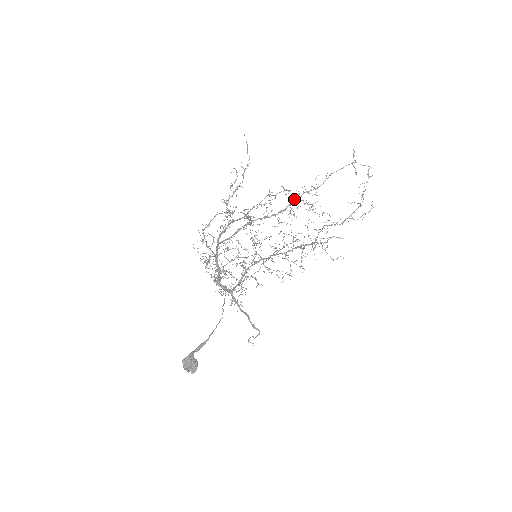
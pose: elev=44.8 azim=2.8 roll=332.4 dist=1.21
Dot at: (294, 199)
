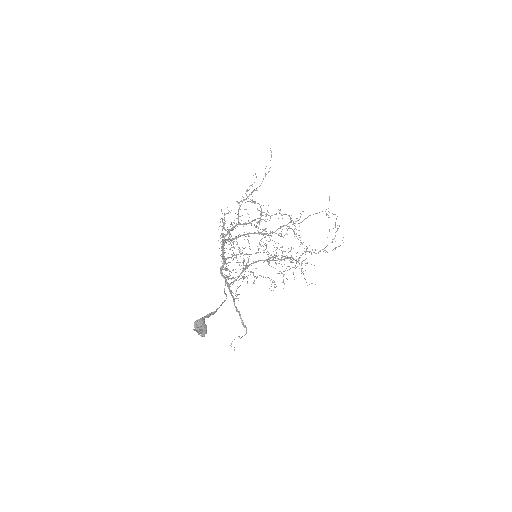
Dot at: (283, 225)
